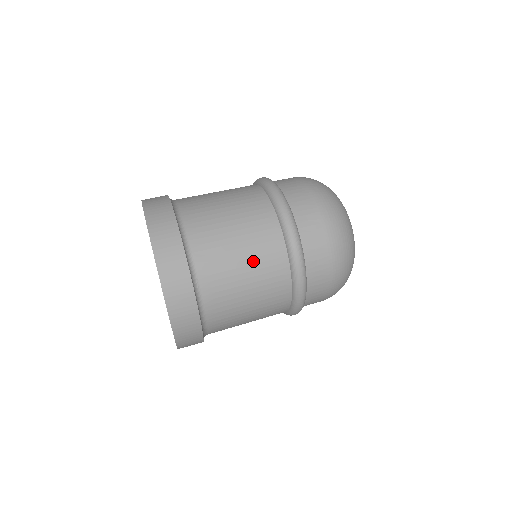
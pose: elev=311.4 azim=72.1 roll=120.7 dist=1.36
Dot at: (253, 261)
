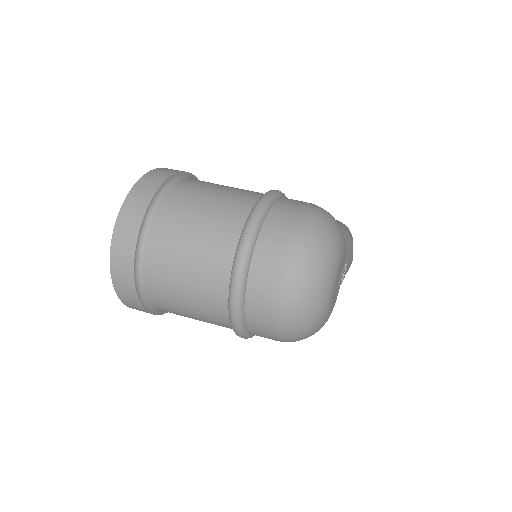
Dot at: (194, 290)
